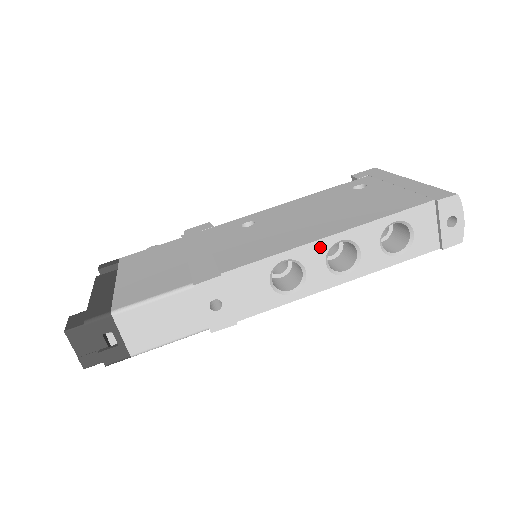
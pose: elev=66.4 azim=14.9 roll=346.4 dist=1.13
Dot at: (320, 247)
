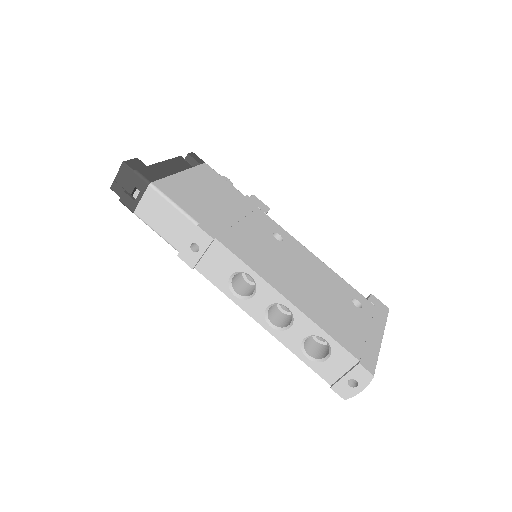
Dot at: (275, 296)
